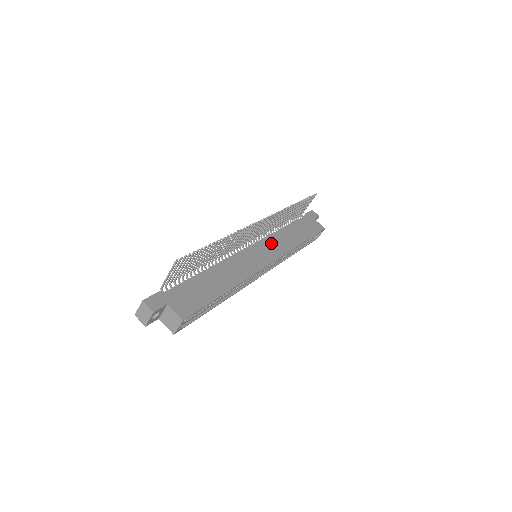
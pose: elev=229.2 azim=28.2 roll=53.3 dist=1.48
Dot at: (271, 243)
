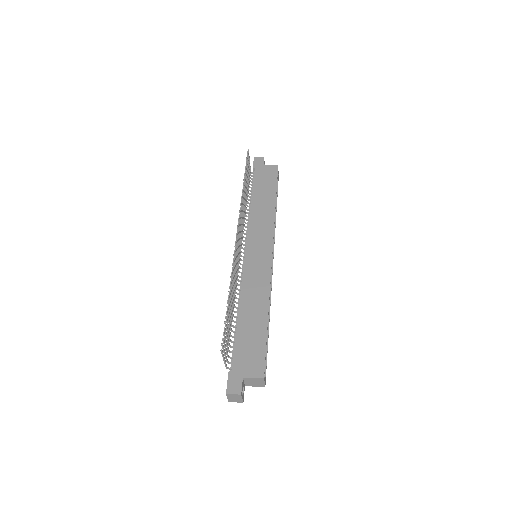
Dot at: (256, 232)
